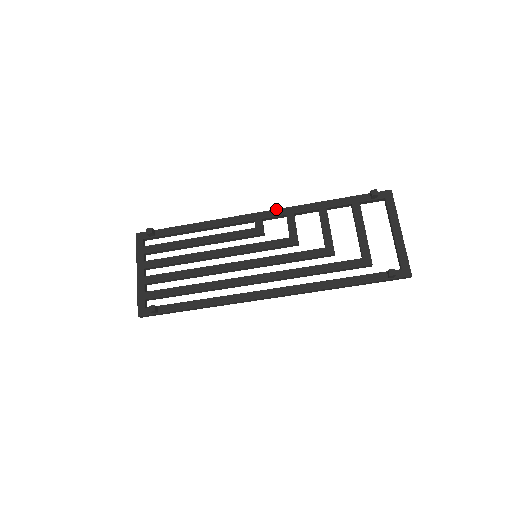
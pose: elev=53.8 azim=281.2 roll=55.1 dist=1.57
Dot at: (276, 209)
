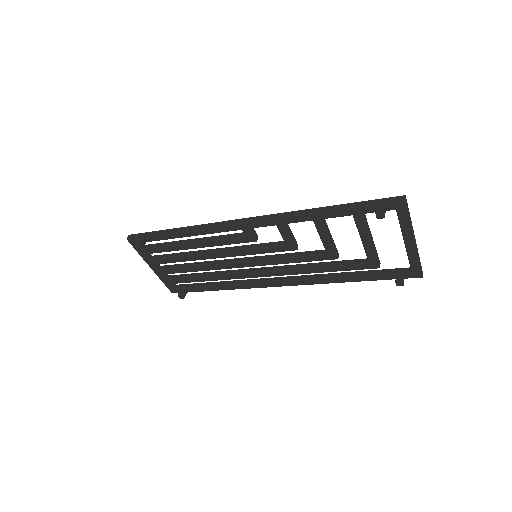
Dot at: (262, 220)
